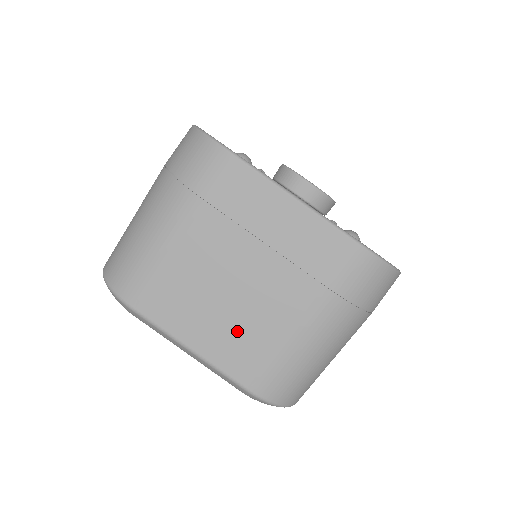
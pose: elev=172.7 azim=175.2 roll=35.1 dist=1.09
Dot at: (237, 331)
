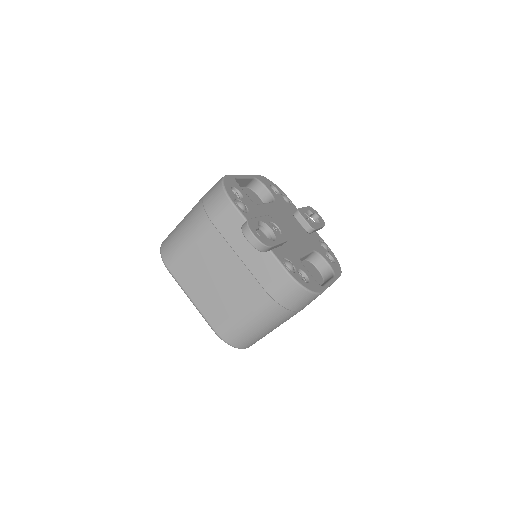
Dot at: (215, 298)
